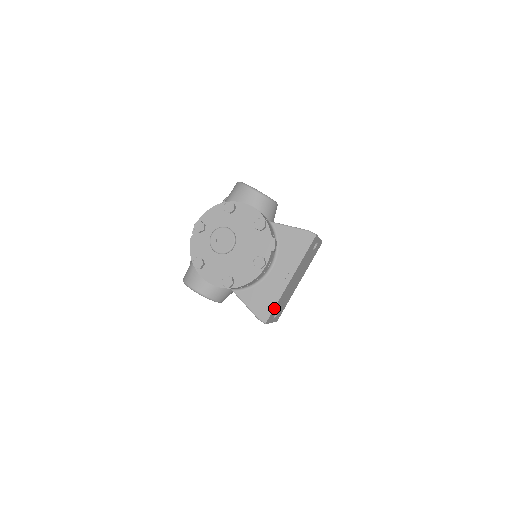
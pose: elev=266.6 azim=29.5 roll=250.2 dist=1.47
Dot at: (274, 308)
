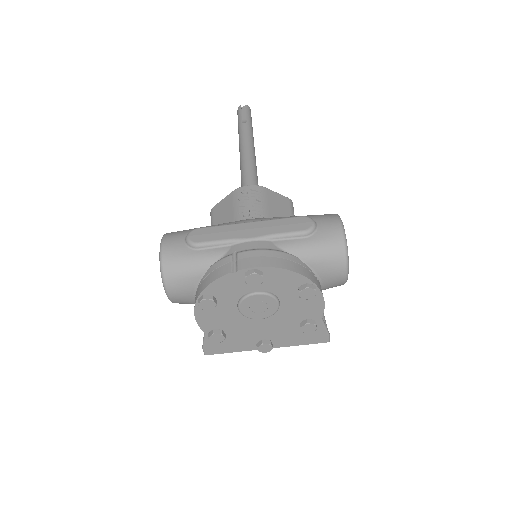
Dot at: (226, 352)
